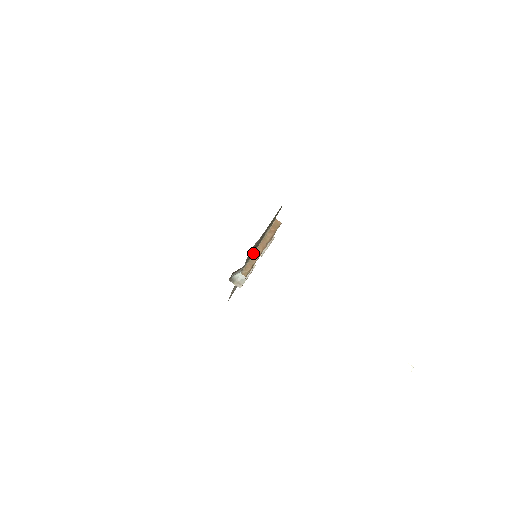
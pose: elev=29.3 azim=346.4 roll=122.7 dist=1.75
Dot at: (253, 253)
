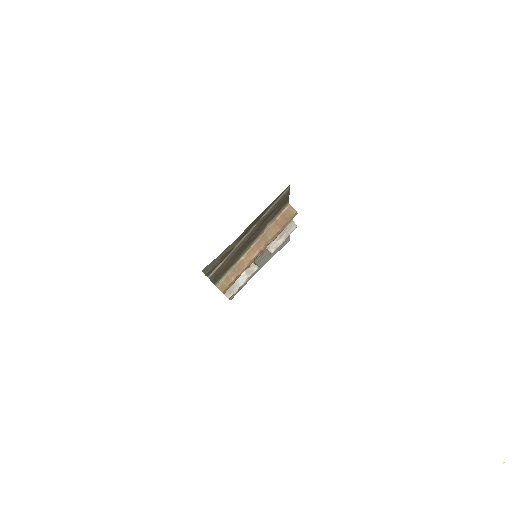
Dot at: (241, 257)
